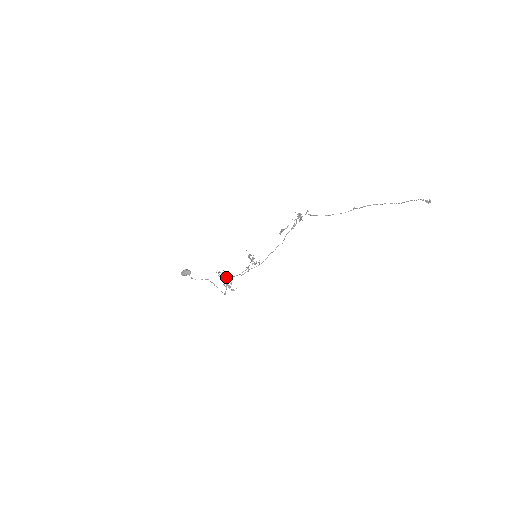
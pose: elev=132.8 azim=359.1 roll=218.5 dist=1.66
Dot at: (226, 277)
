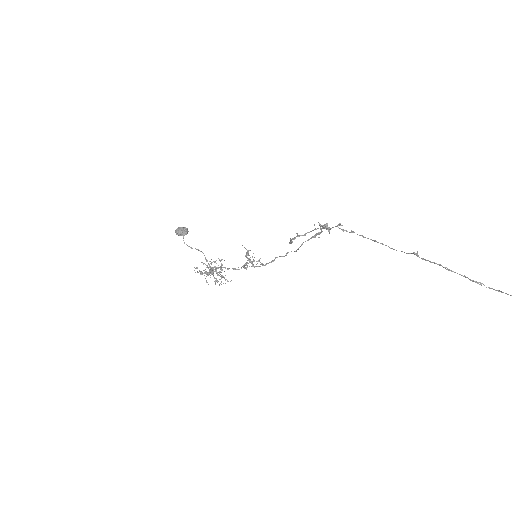
Dot at: (208, 274)
